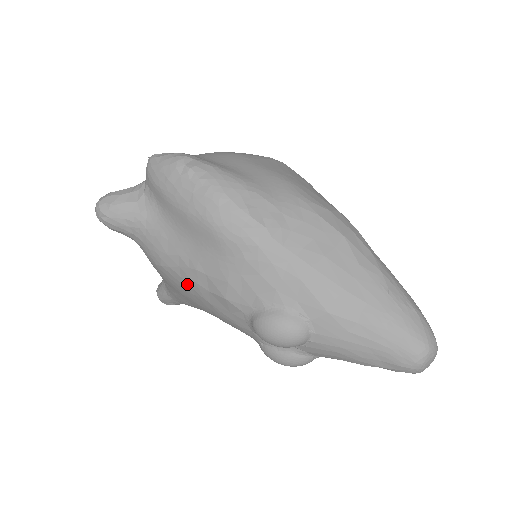
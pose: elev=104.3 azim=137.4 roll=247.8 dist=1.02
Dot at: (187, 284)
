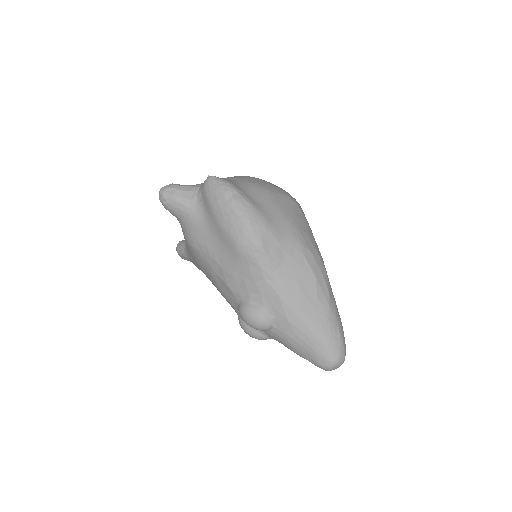
Dot at: (205, 264)
